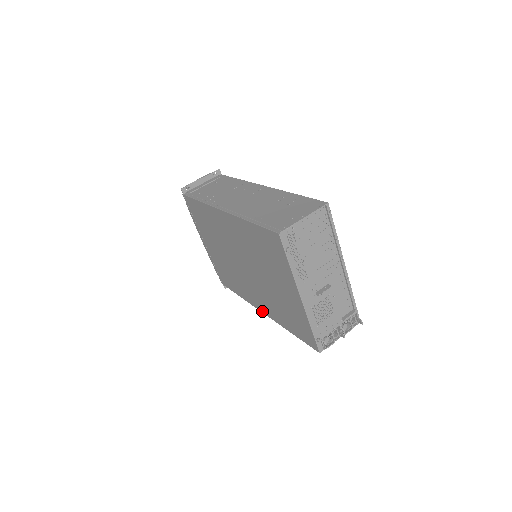
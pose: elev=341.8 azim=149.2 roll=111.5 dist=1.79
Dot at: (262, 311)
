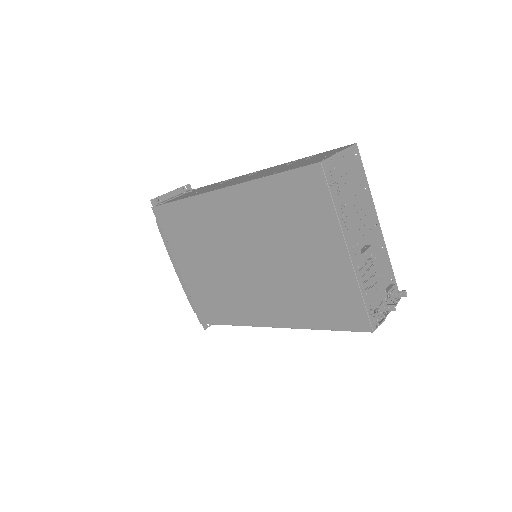
Dot at: (271, 325)
